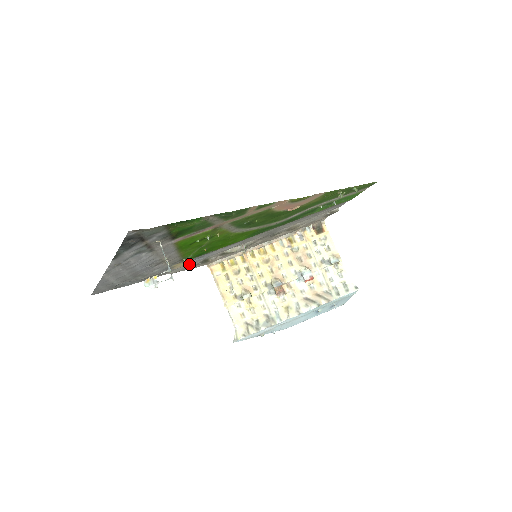
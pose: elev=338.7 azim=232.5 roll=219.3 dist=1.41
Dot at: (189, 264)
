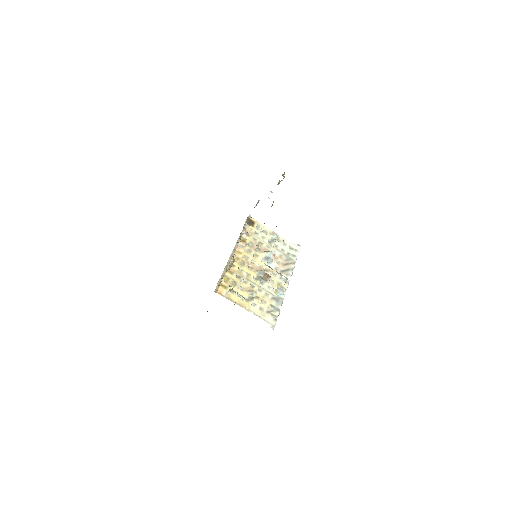
Dot at: occluded
